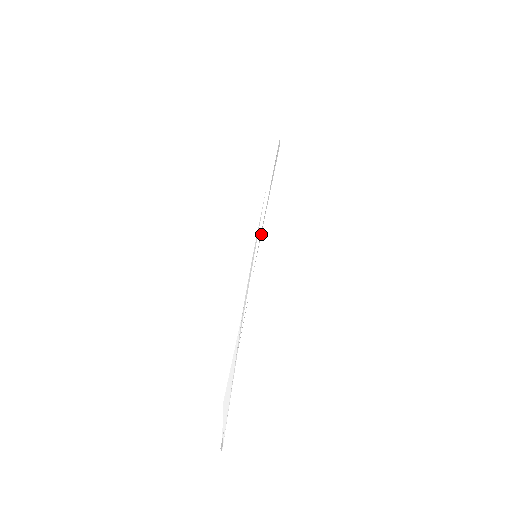
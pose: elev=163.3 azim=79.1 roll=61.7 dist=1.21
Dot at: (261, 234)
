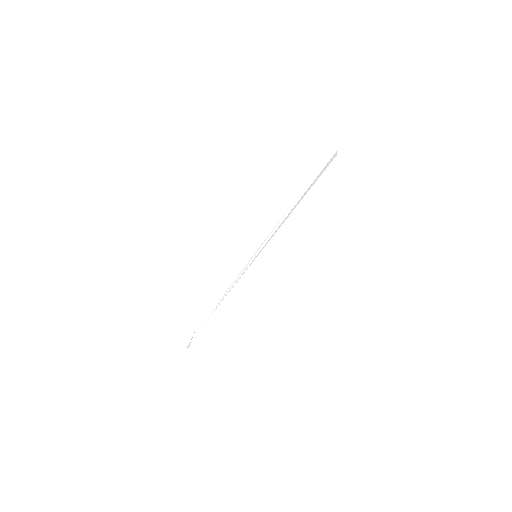
Dot at: occluded
